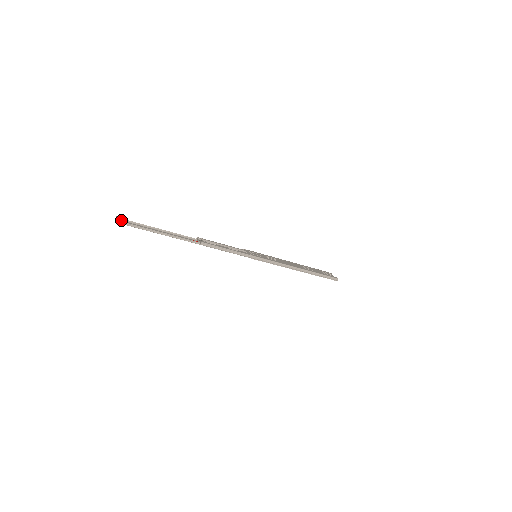
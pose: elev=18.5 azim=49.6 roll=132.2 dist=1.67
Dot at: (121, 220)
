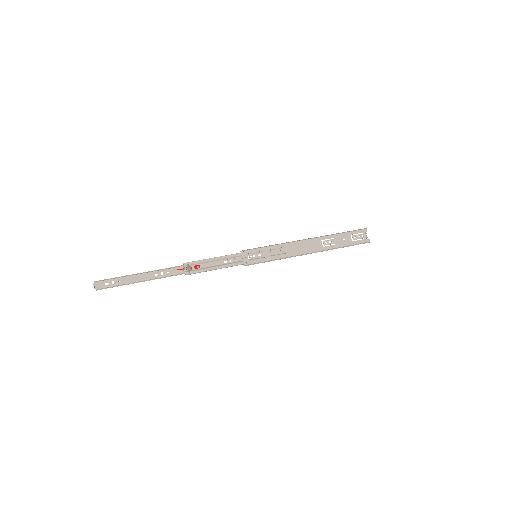
Dot at: (100, 281)
